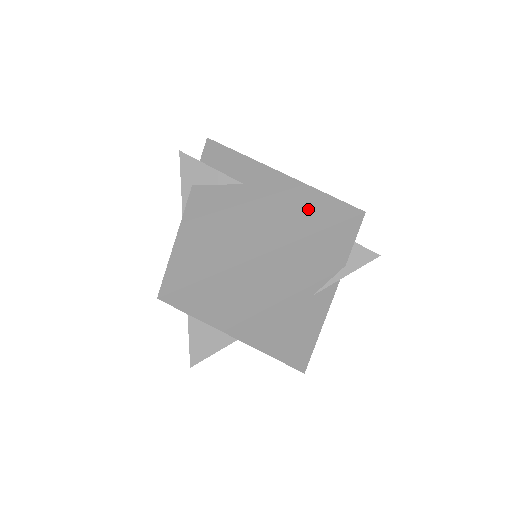
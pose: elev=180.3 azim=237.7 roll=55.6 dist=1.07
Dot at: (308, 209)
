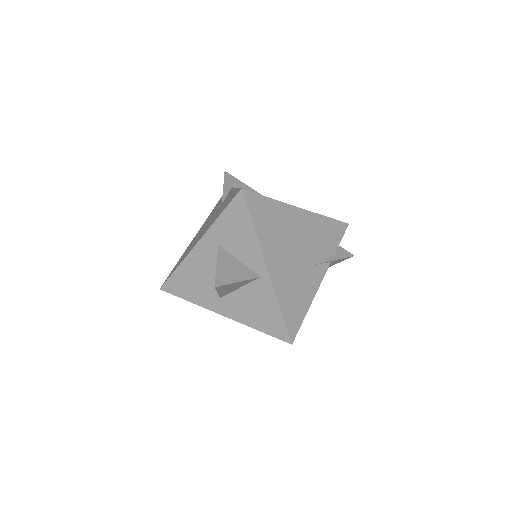
Dot at: occluded
